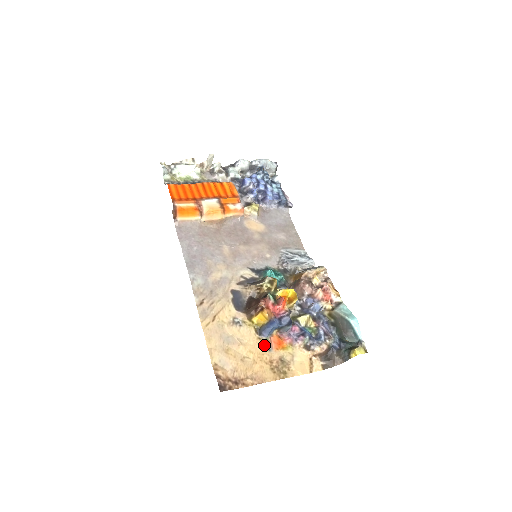
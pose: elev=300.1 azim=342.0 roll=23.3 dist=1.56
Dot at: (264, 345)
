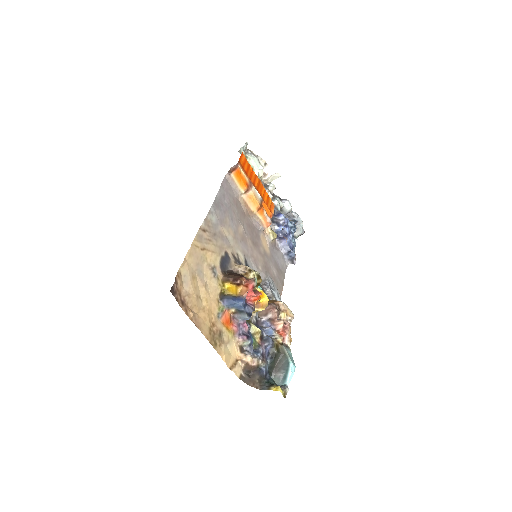
Dot at: (218, 309)
